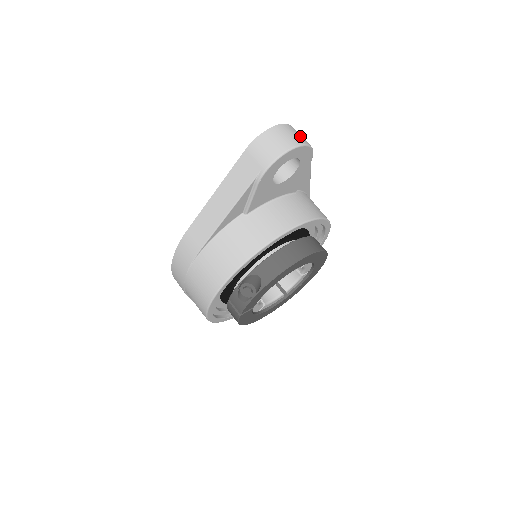
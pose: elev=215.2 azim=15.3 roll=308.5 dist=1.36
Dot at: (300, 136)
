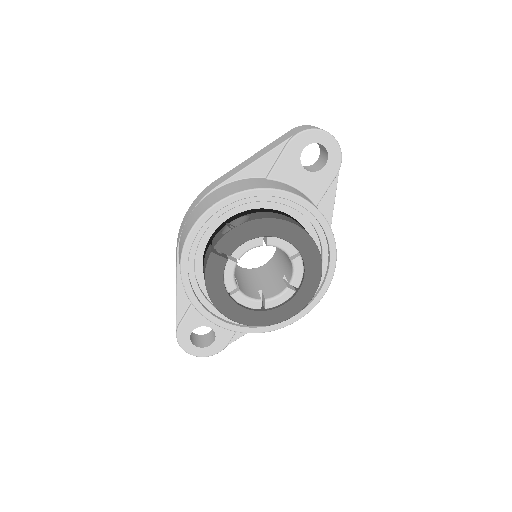
Dot at: occluded
